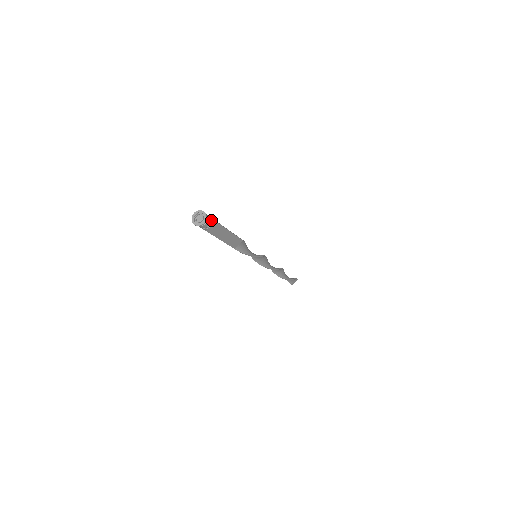
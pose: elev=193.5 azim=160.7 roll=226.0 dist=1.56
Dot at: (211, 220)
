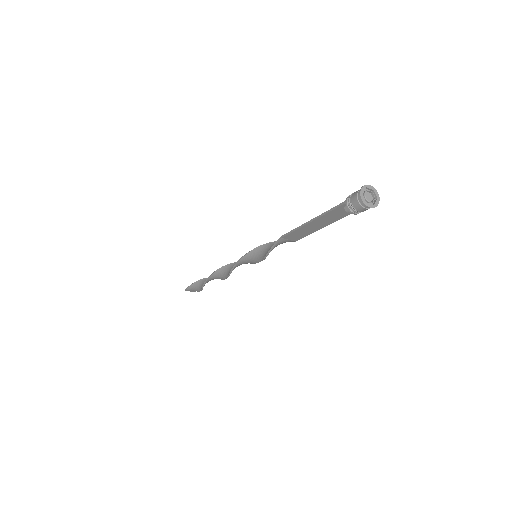
Dot at: (363, 210)
